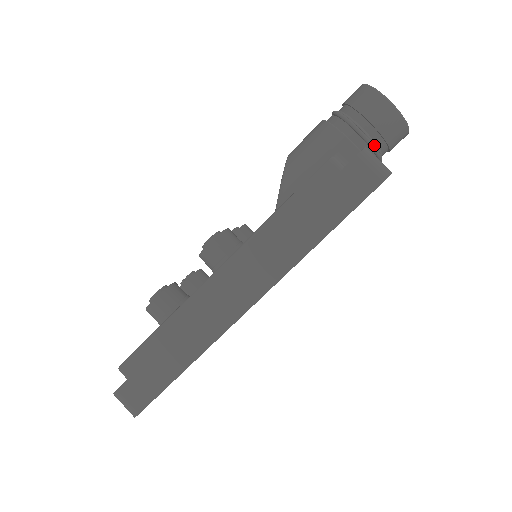
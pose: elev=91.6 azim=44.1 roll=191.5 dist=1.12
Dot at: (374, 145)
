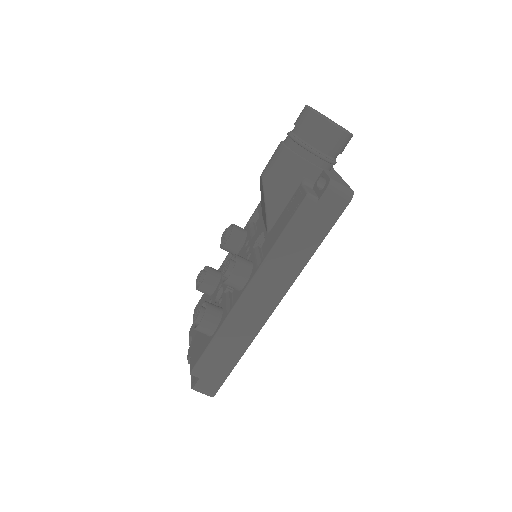
Dot at: (330, 160)
